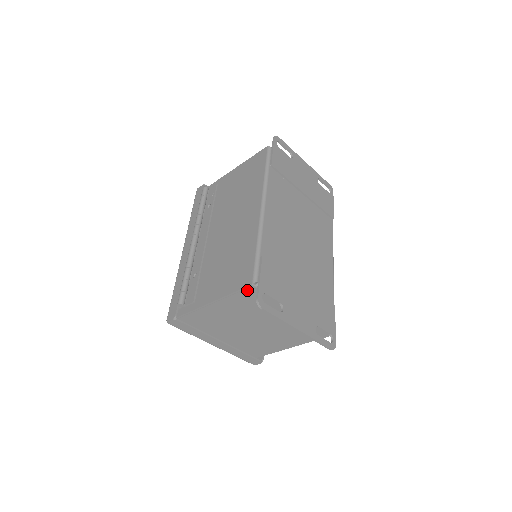
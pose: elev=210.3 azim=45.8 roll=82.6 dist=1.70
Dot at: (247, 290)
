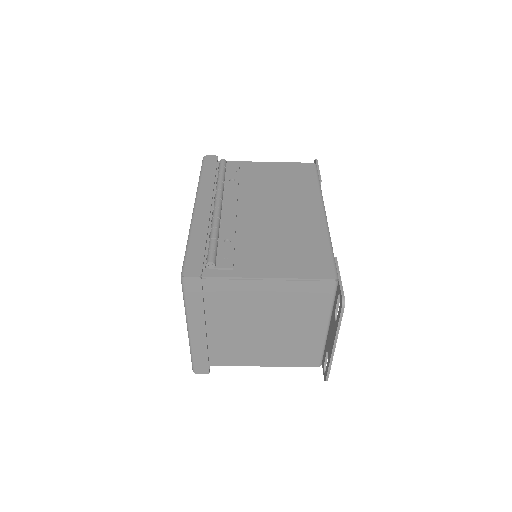
Dot at: (323, 283)
